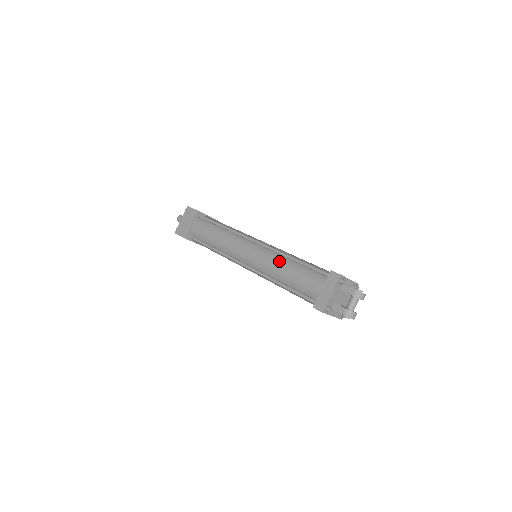
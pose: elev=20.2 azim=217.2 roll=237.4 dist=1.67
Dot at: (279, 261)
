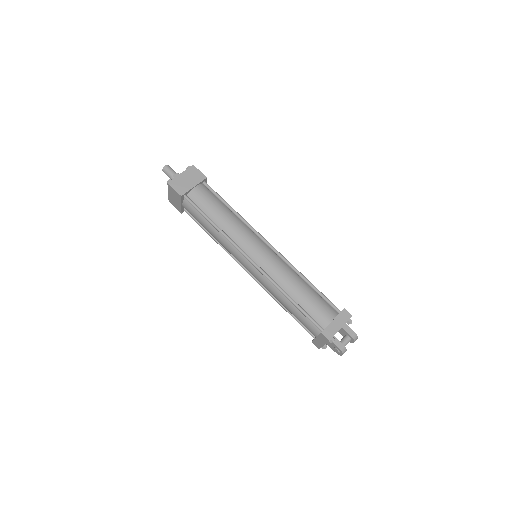
Dot at: (293, 276)
